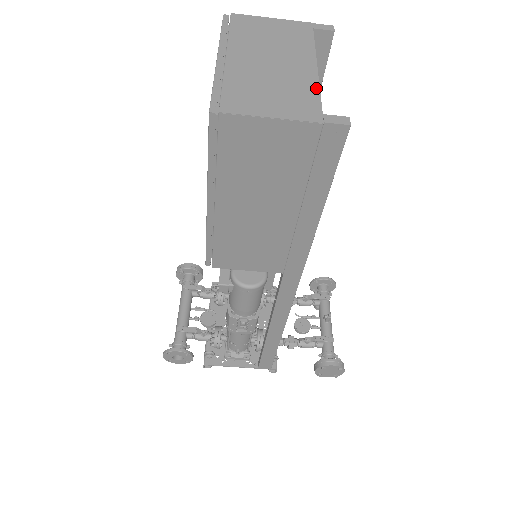
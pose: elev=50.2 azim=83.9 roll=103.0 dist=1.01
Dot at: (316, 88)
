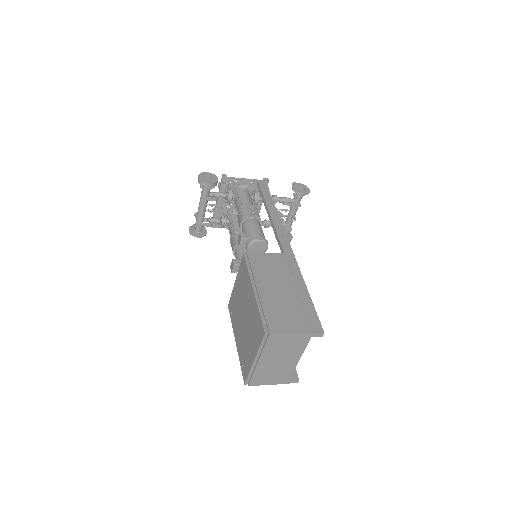
Dot at: (293, 371)
